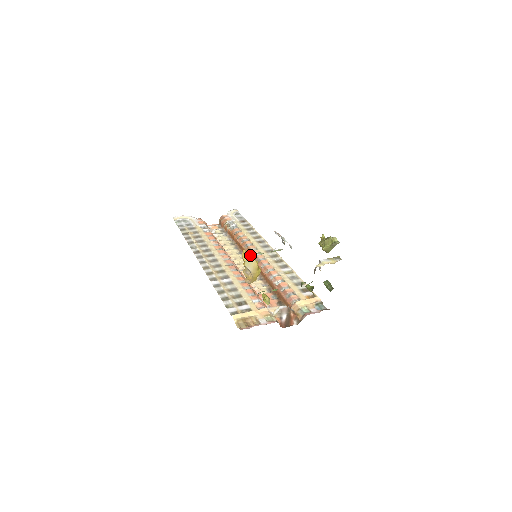
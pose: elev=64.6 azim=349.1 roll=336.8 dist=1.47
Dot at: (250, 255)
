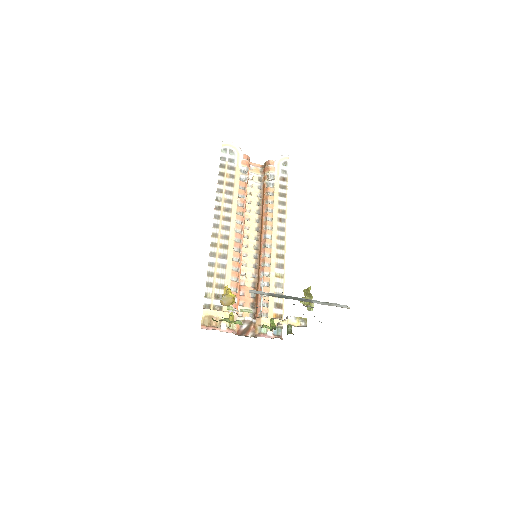
Dot at: (228, 295)
